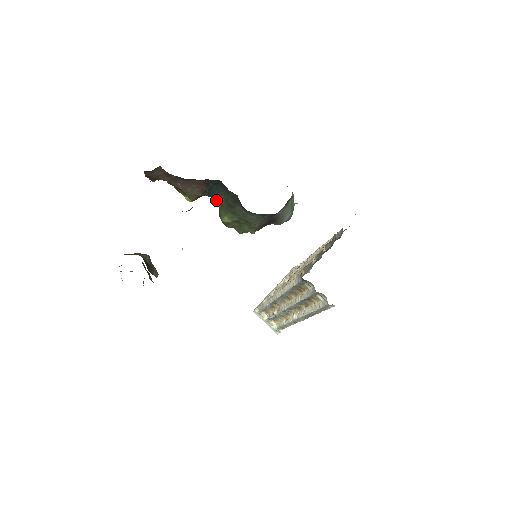
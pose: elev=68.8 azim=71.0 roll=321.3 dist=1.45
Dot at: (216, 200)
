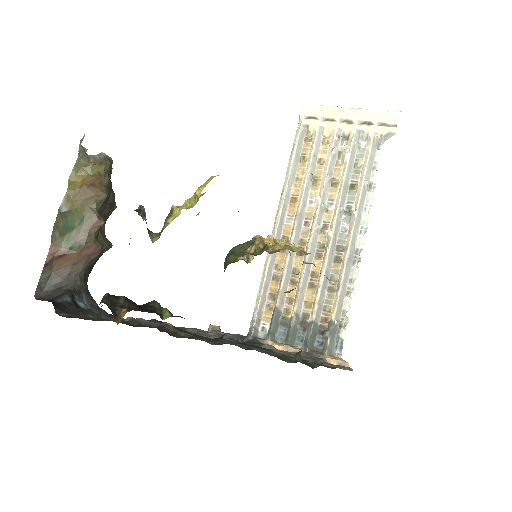
Dot at: occluded
